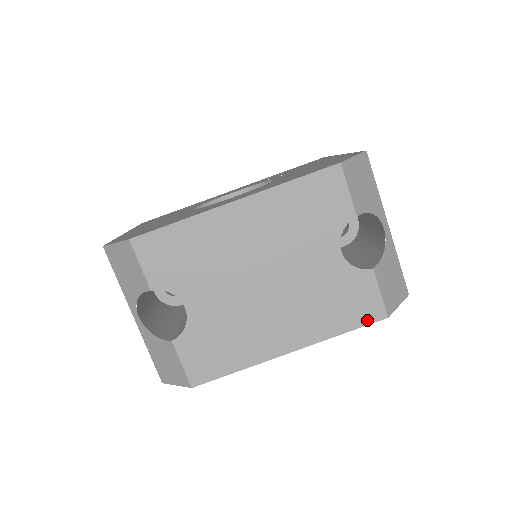
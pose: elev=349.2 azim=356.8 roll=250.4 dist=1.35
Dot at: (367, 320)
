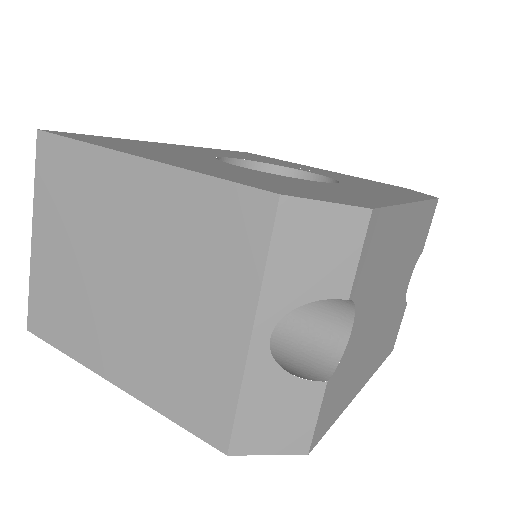
Dot at: (389, 352)
